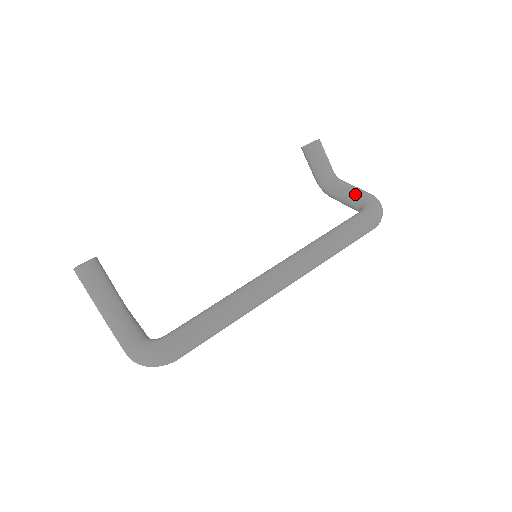
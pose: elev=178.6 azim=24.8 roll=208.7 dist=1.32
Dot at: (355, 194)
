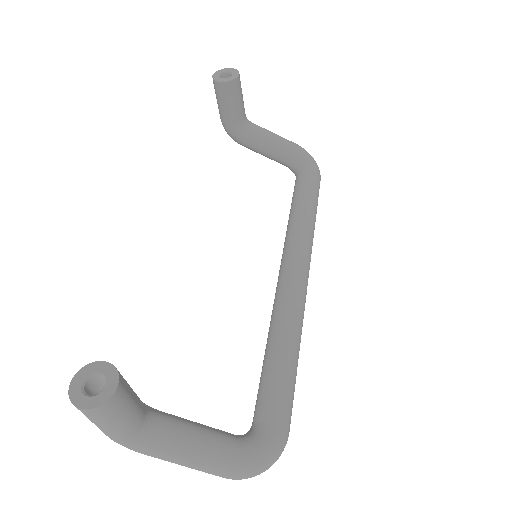
Dot at: (285, 146)
